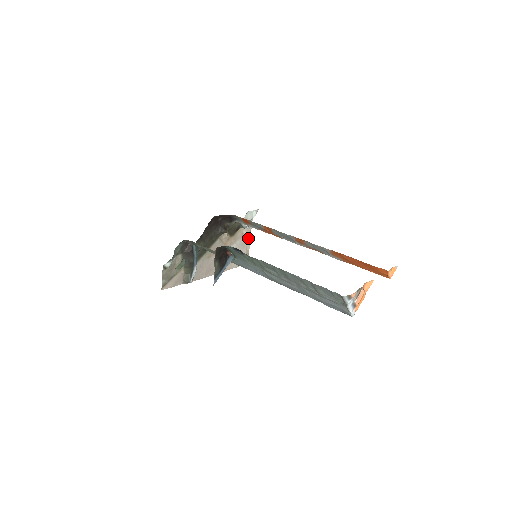
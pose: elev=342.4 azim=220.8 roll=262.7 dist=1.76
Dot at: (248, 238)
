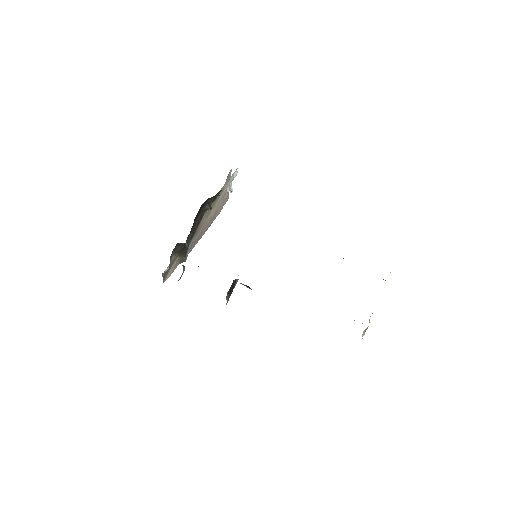
Dot at: occluded
